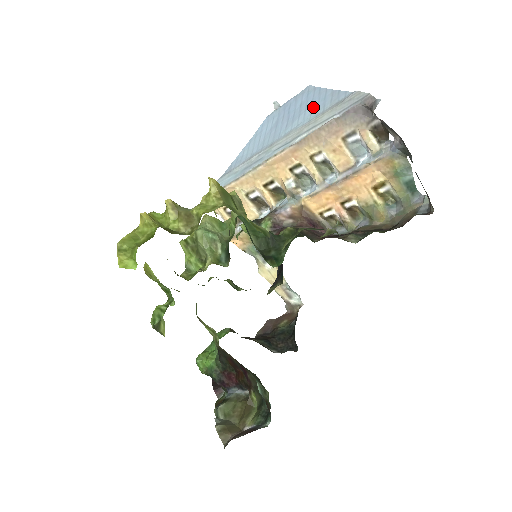
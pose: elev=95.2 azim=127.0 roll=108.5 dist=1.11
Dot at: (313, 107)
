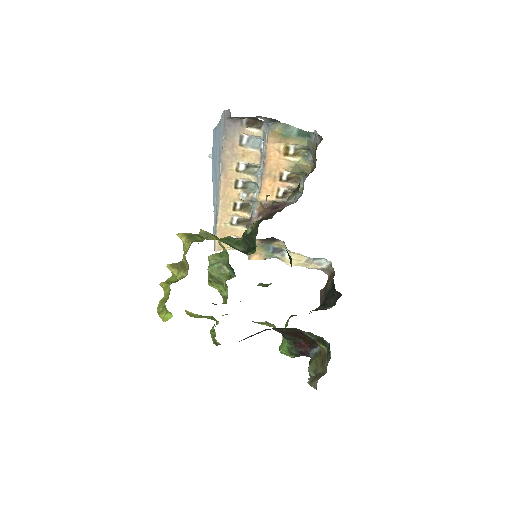
Dot at: (218, 142)
